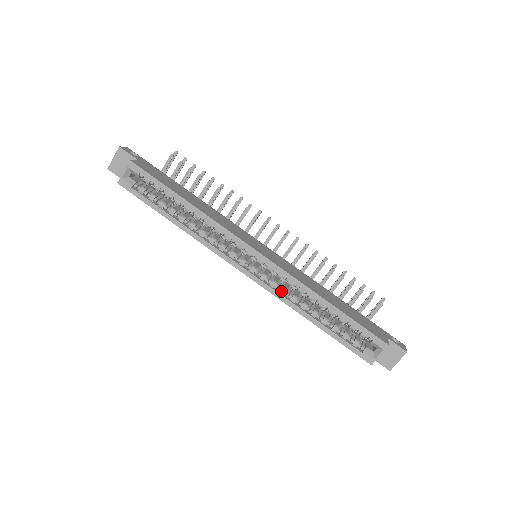
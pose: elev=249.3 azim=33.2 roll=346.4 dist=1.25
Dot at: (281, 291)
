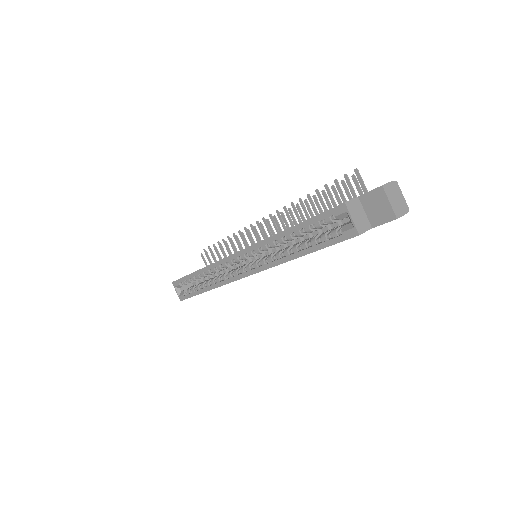
Dot at: (268, 261)
